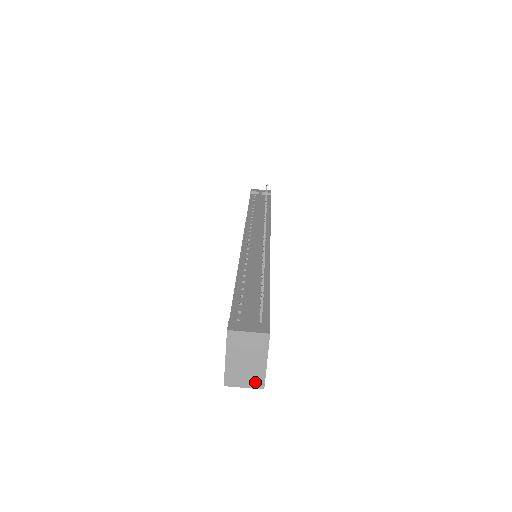
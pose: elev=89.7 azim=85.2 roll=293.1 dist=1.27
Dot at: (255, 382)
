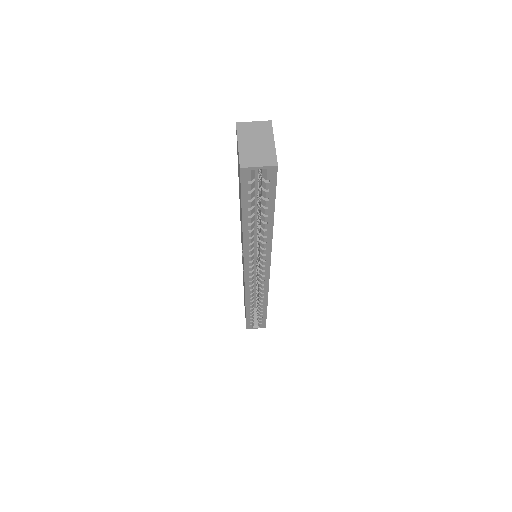
Dot at: (268, 160)
